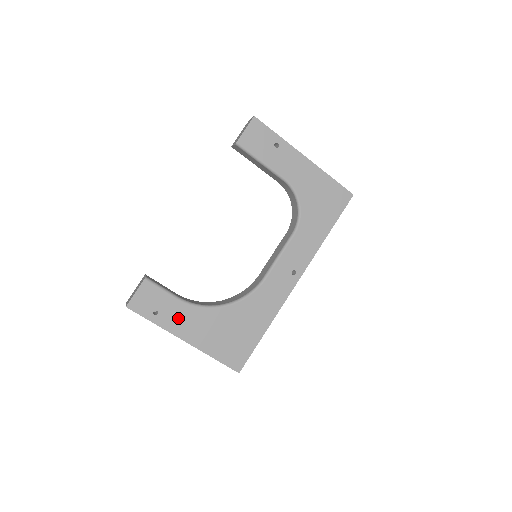
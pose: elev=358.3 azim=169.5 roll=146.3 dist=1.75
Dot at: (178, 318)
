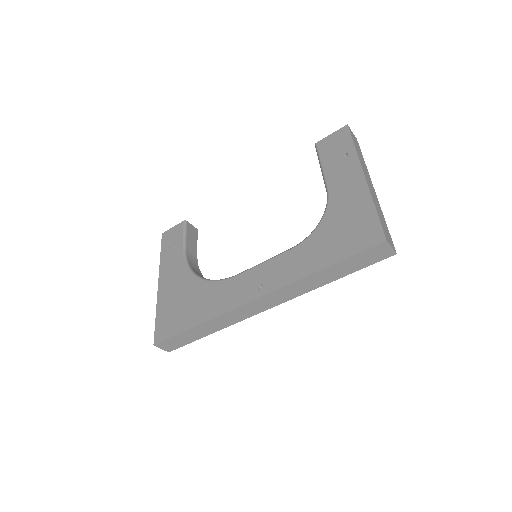
Dot at: (171, 263)
